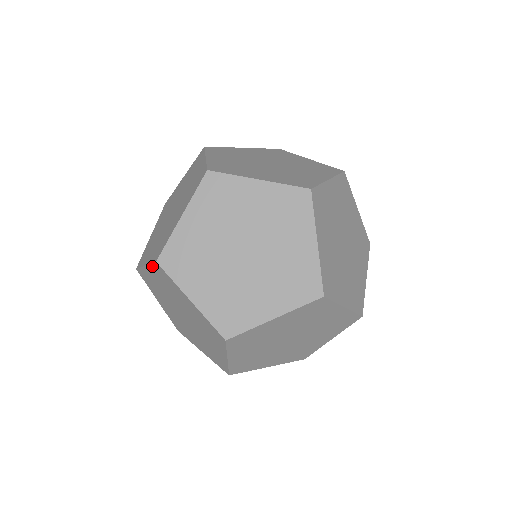
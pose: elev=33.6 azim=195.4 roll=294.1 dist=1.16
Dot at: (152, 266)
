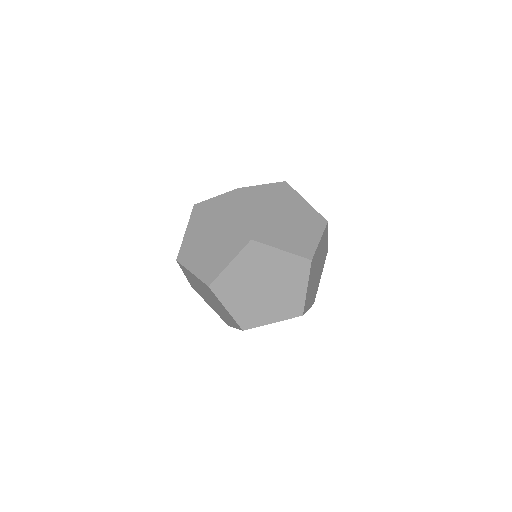
Dot at: occluded
